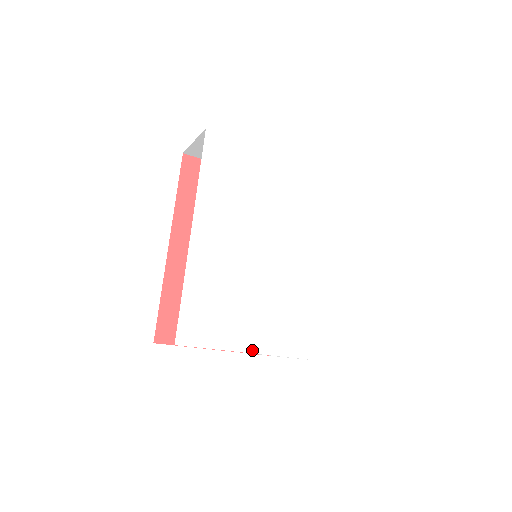
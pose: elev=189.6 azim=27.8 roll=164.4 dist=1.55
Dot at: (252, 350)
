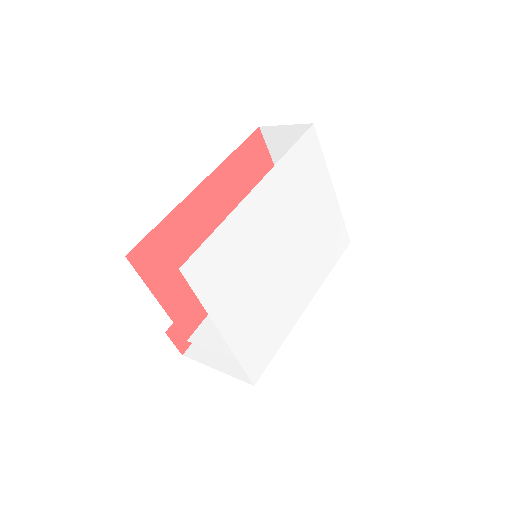
Dot at: (223, 331)
